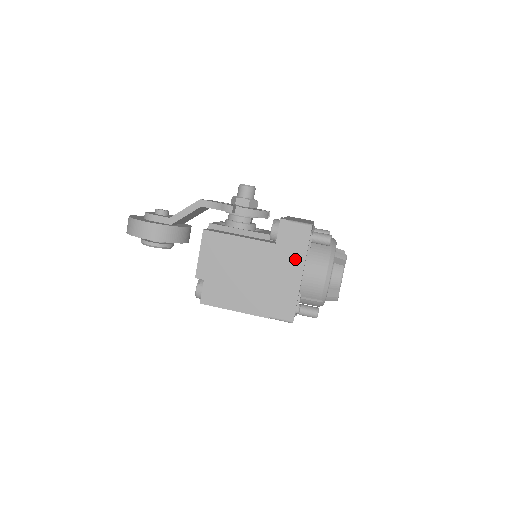
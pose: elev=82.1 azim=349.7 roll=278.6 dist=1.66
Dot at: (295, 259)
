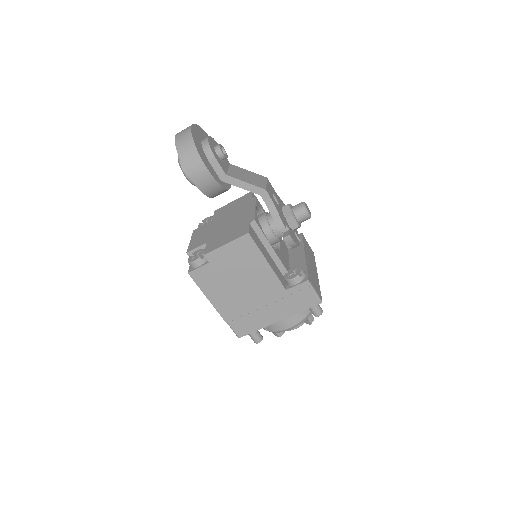
Dot at: (286, 309)
